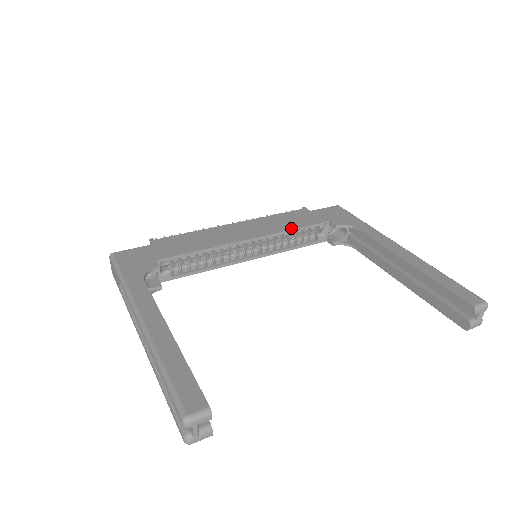
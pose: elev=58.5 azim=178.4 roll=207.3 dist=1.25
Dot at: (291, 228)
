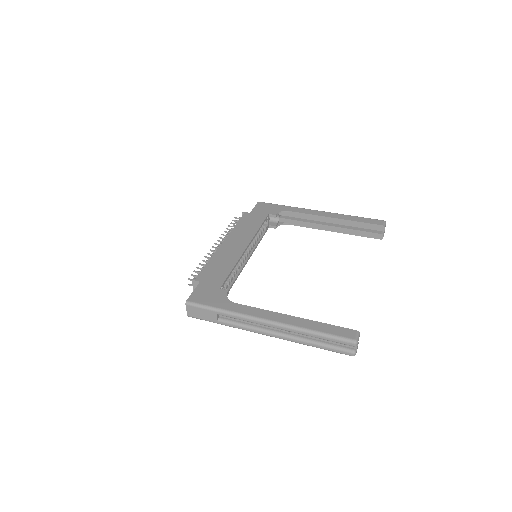
Dot at: (257, 229)
